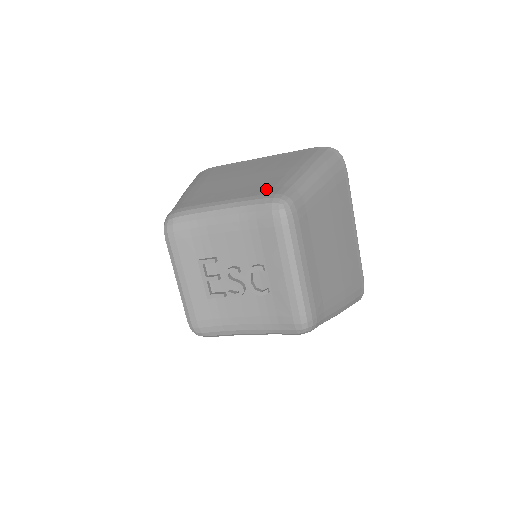
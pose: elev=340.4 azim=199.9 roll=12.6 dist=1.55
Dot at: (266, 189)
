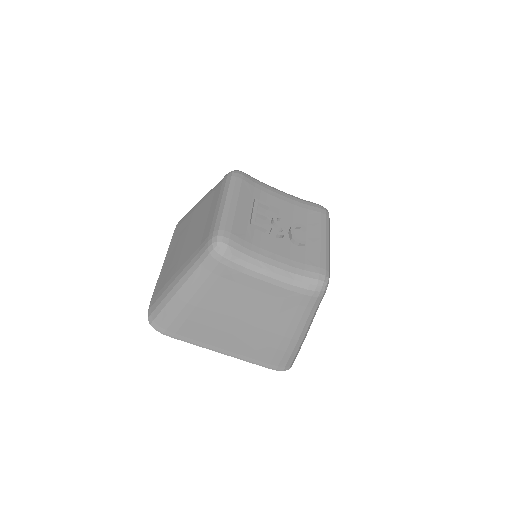
Dot at: occluded
